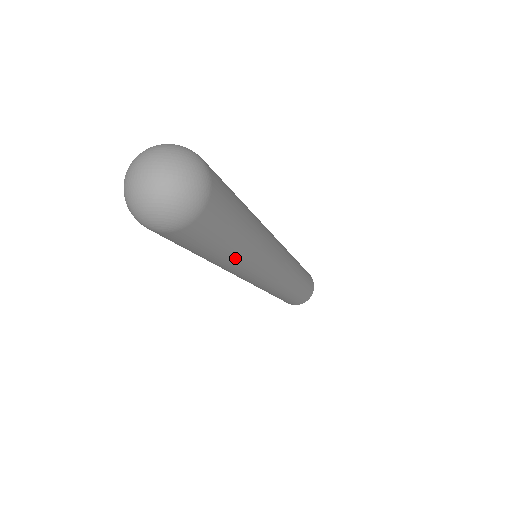
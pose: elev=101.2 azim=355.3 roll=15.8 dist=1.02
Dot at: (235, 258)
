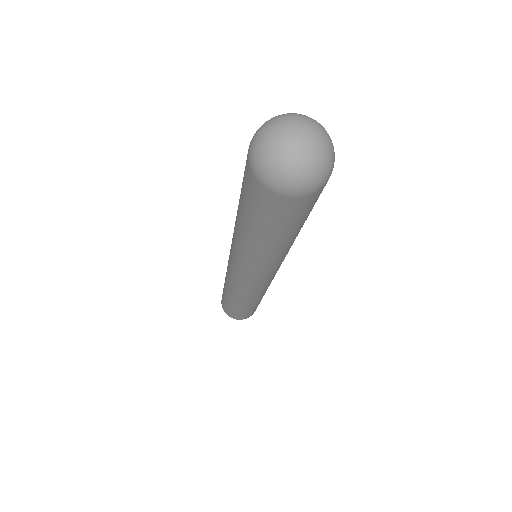
Dot at: (254, 243)
